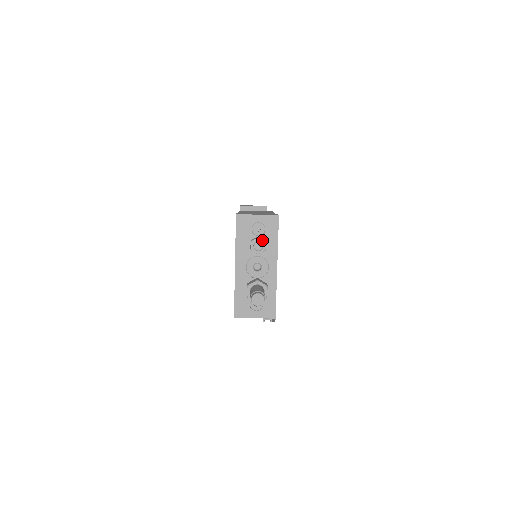
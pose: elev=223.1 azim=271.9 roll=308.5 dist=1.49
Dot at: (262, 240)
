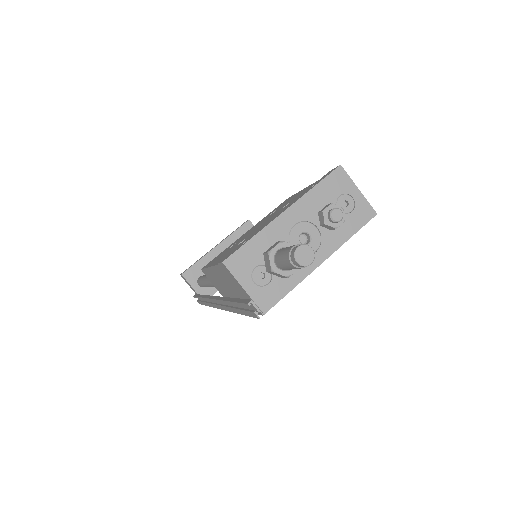
Dot at: (344, 215)
